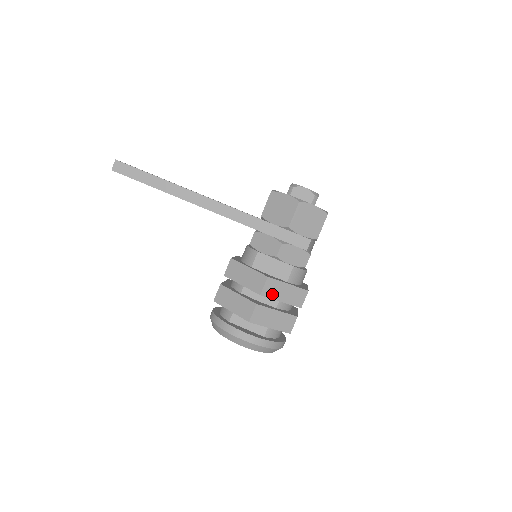
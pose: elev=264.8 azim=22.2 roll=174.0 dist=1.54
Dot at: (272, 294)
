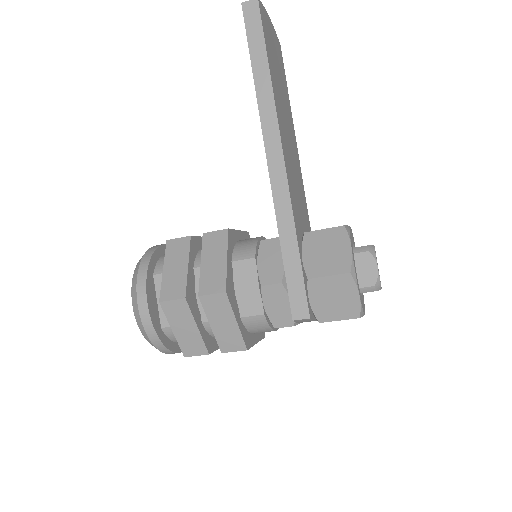
Dot at: (211, 309)
